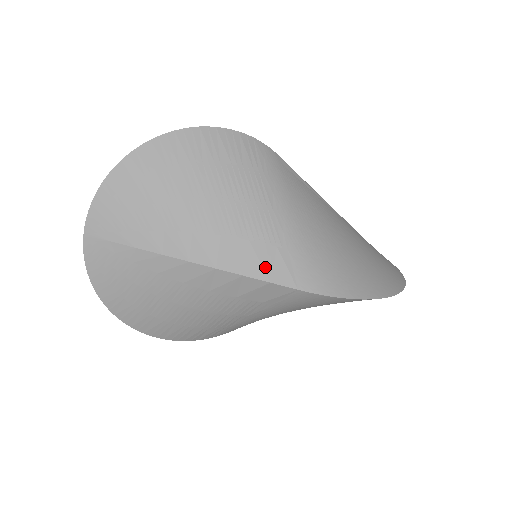
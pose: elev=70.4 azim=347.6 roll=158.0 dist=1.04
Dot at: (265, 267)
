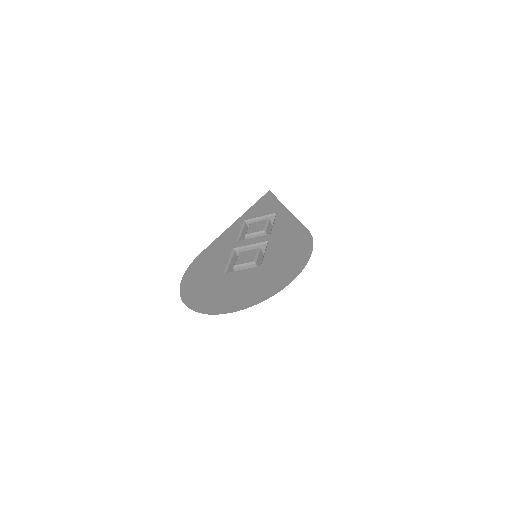
Dot at: occluded
